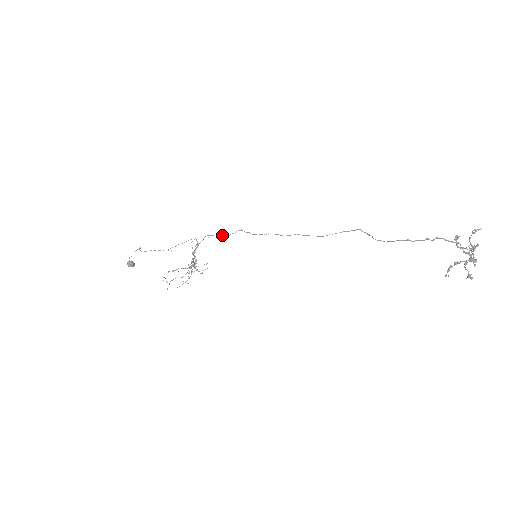
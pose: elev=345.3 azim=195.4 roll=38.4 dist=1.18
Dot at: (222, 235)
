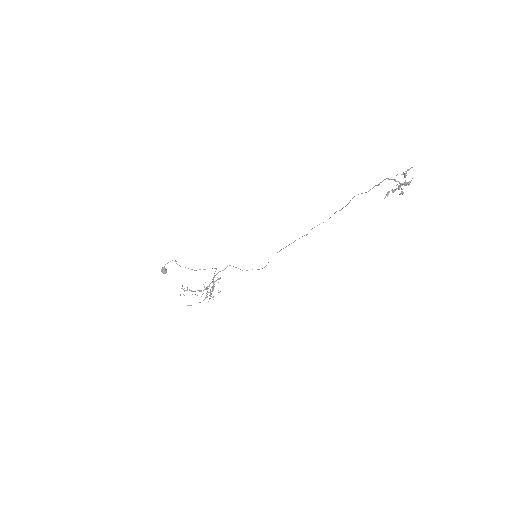
Dot at: occluded
